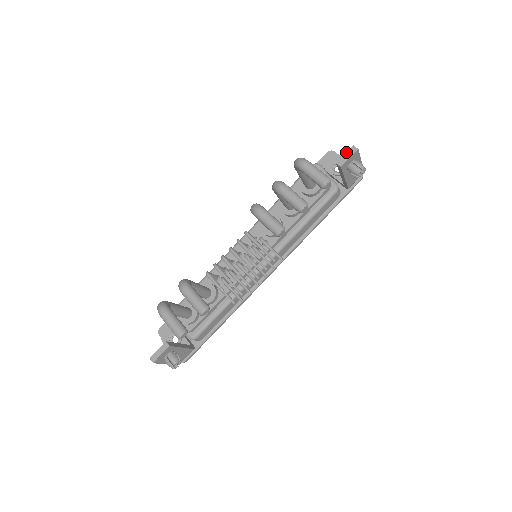
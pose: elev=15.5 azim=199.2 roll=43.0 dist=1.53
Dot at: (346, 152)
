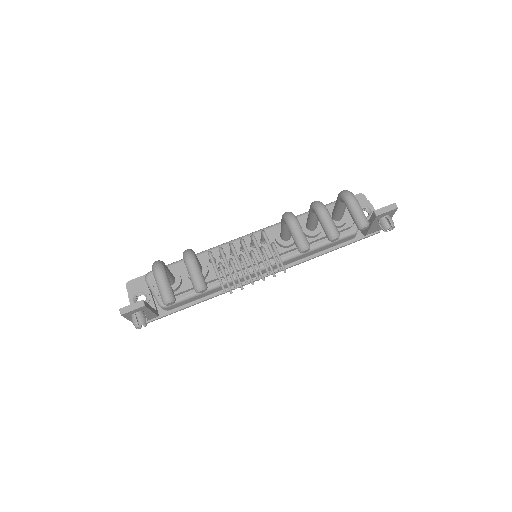
Dot at: occluded
